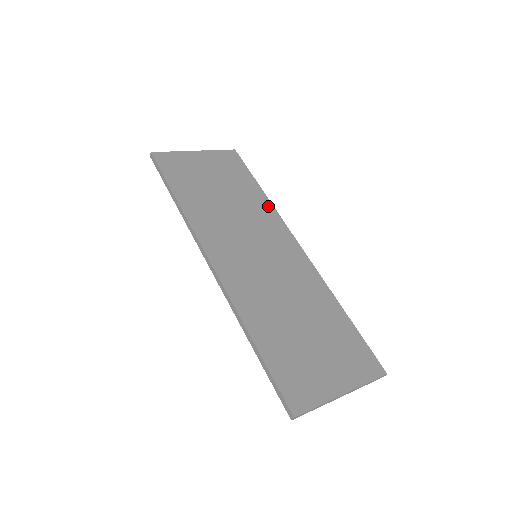
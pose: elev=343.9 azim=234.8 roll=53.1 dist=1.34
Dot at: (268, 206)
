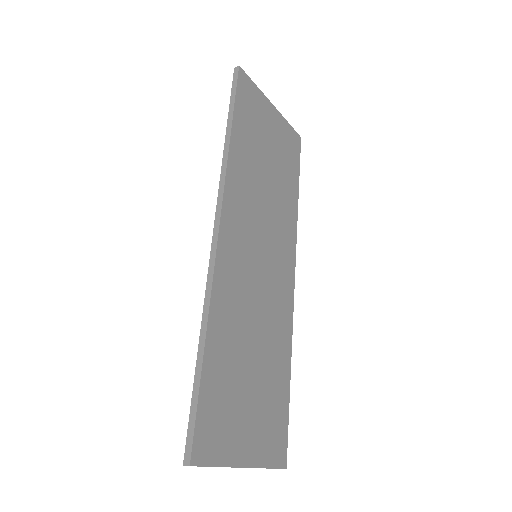
Dot at: (294, 216)
